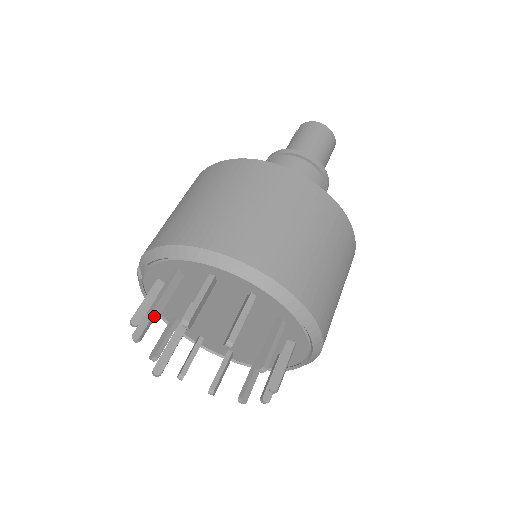
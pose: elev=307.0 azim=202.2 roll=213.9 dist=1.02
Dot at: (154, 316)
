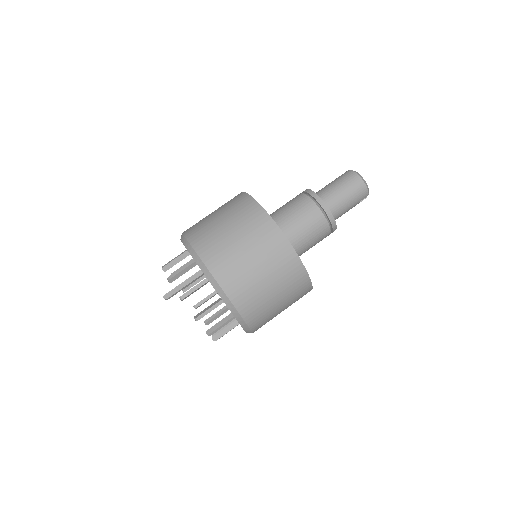
Dot at: (164, 269)
